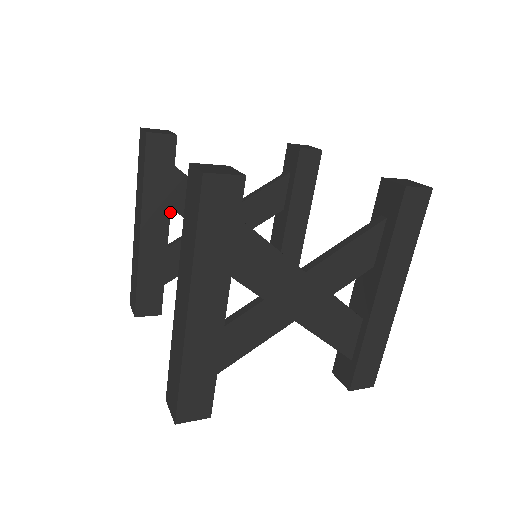
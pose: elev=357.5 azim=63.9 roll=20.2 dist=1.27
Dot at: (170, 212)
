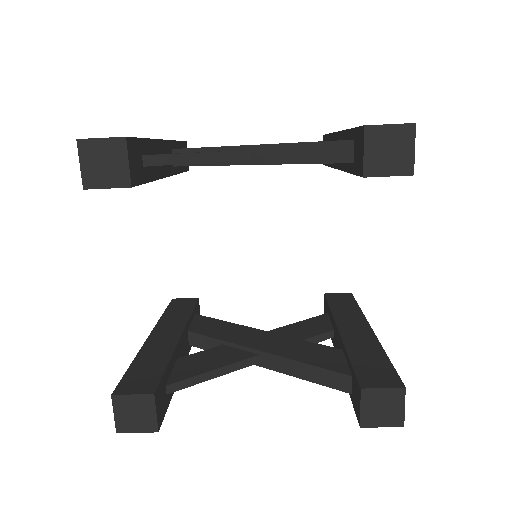
Dot at: (186, 325)
